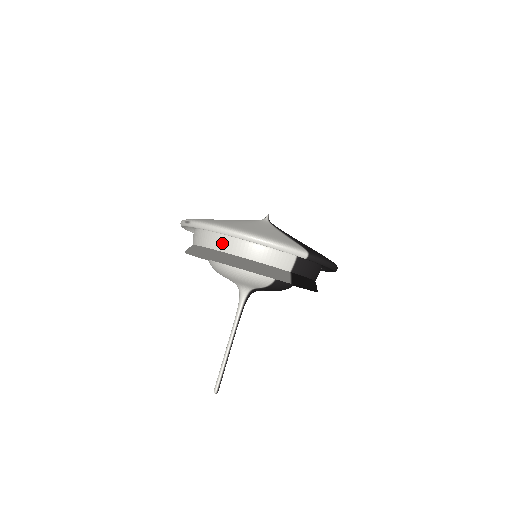
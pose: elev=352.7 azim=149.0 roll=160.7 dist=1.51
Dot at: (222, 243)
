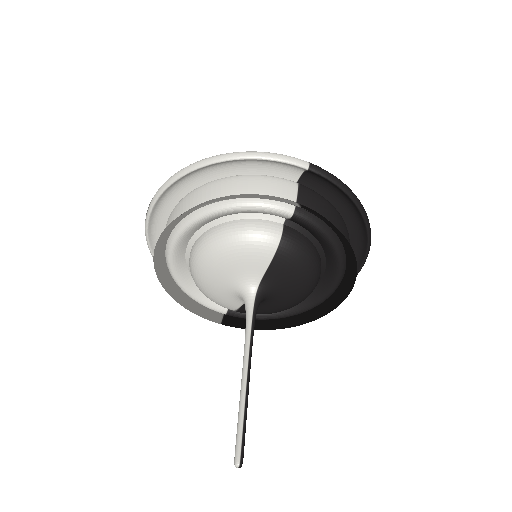
Dot at: (192, 198)
